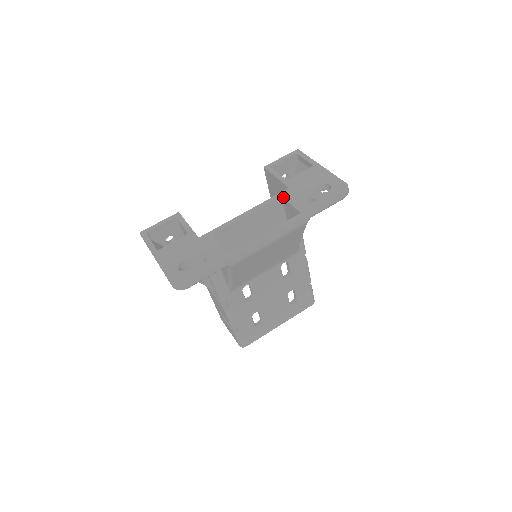
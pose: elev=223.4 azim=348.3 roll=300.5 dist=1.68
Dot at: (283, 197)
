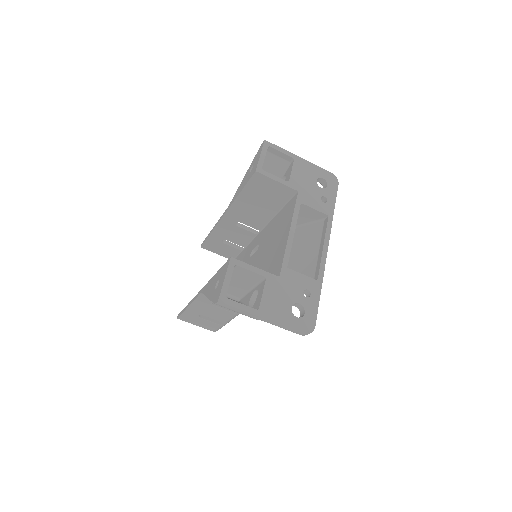
Dot at: (303, 203)
